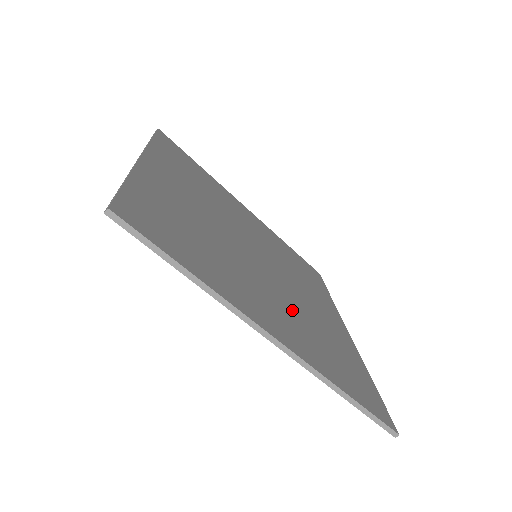
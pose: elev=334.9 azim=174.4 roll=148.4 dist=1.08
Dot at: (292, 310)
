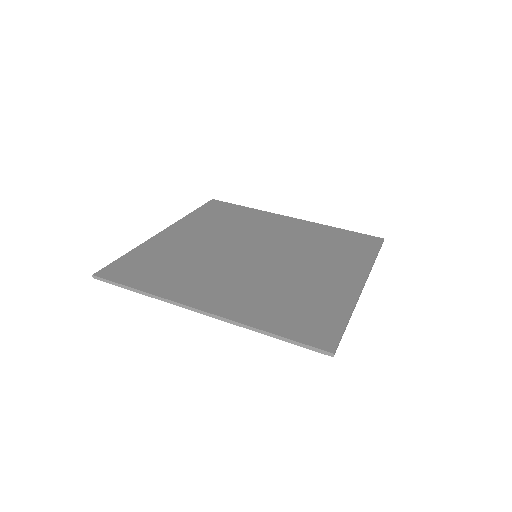
Dot at: (259, 285)
